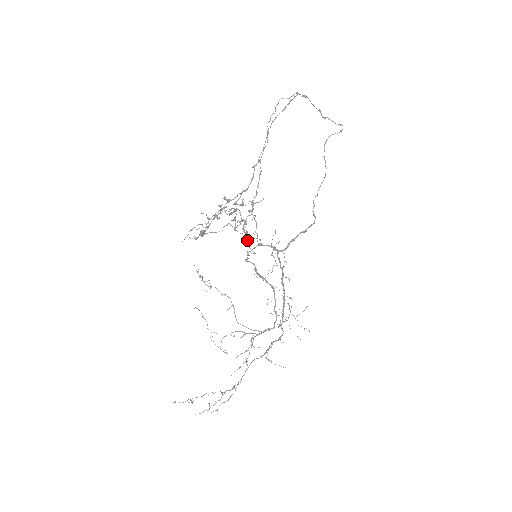
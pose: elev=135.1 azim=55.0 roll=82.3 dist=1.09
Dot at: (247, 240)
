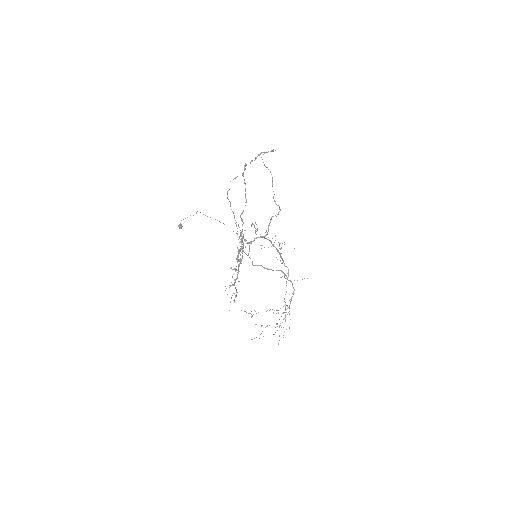
Dot at: occluded
